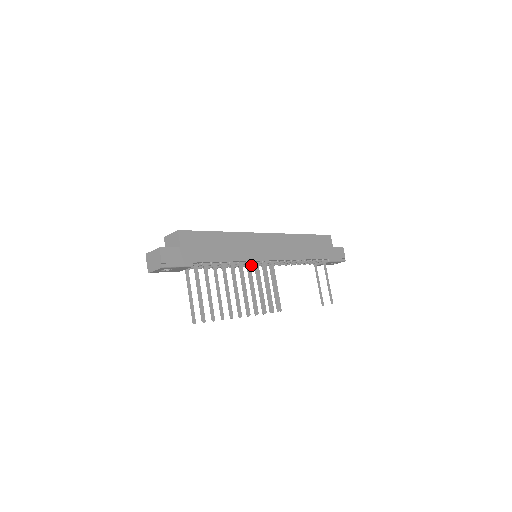
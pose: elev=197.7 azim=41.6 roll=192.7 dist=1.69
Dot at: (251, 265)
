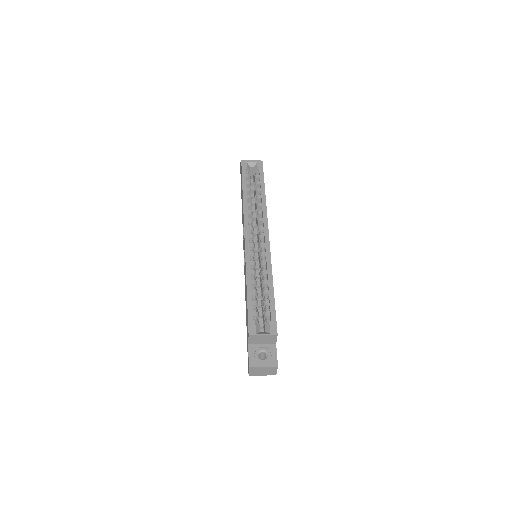
Dot at: occluded
